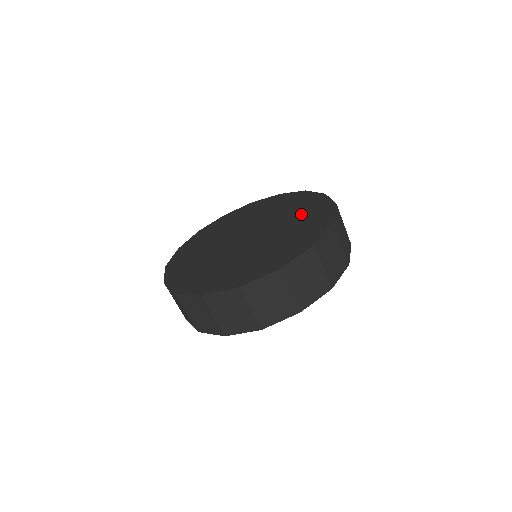
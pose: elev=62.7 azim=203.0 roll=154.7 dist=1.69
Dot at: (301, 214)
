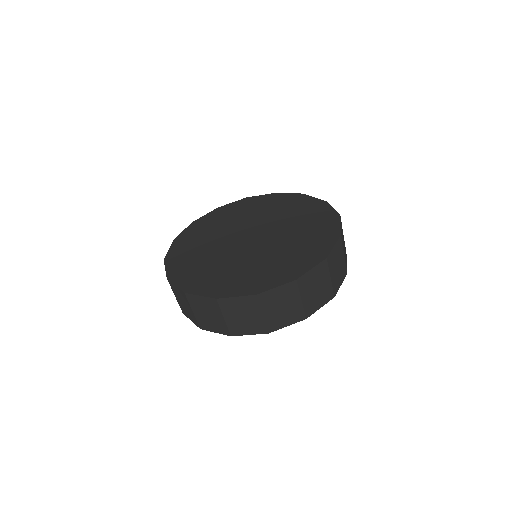
Dot at: (280, 208)
